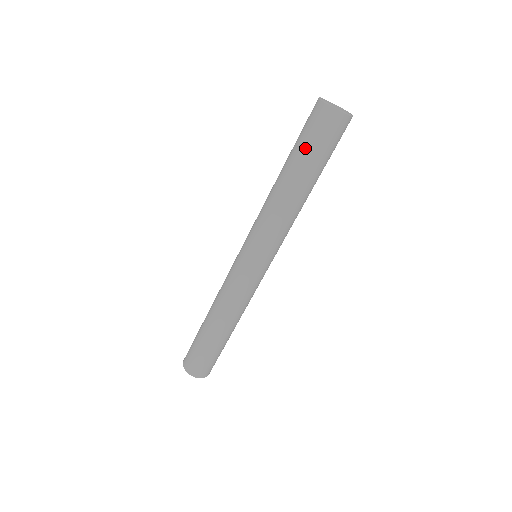
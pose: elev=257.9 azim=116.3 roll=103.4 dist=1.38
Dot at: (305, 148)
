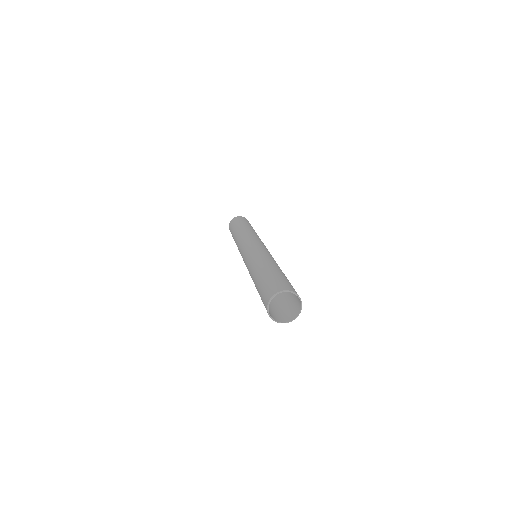
Dot at: (236, 224)
